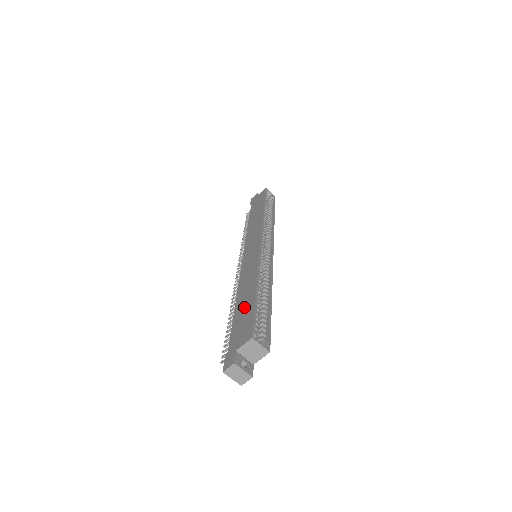
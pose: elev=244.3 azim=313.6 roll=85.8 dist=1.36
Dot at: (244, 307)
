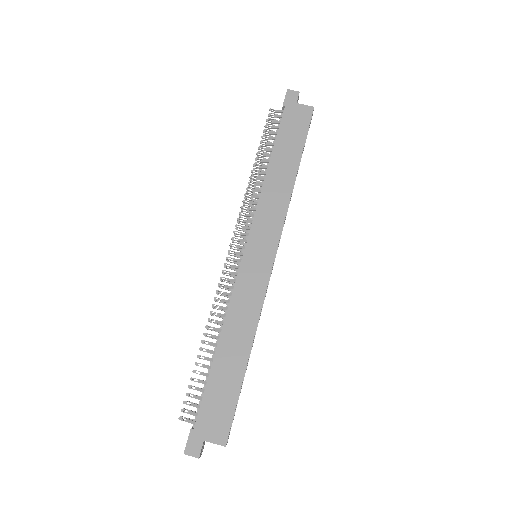
Dot at: (227, 376)
